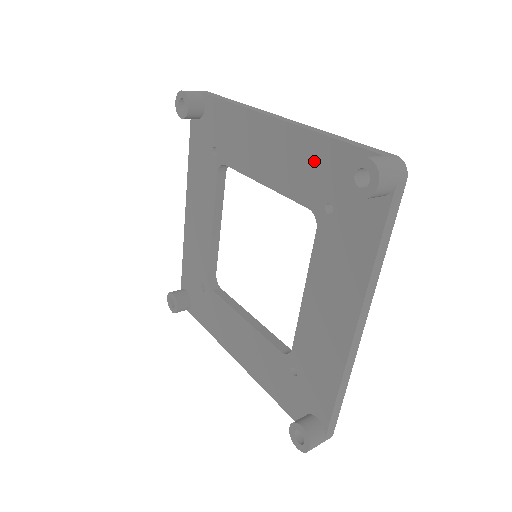
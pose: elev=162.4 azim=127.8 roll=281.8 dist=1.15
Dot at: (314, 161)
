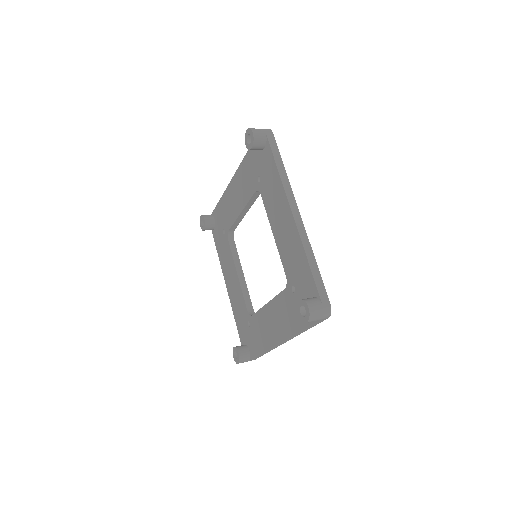
Dot at: (298, 262)
